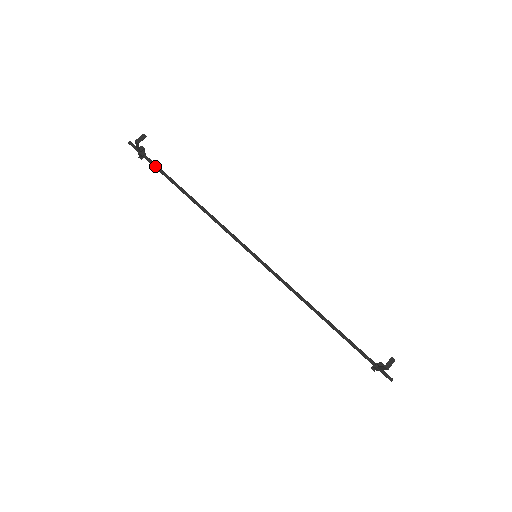
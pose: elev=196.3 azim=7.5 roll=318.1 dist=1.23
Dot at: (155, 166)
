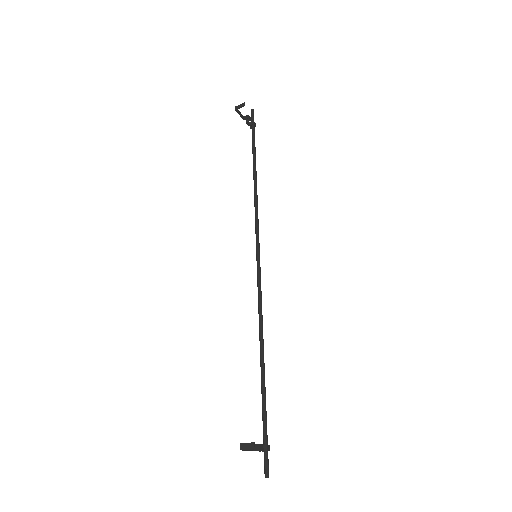
Dot at: (252, 137)
